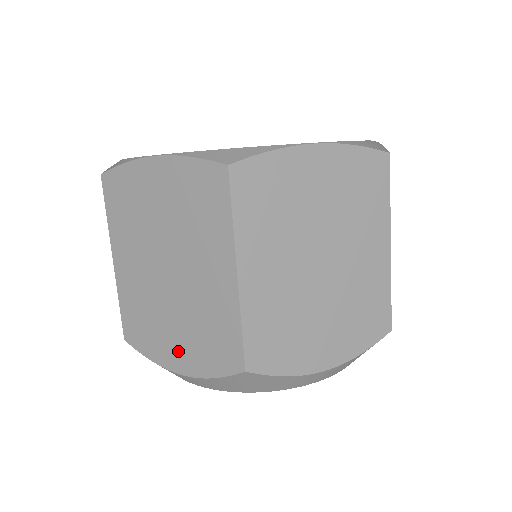
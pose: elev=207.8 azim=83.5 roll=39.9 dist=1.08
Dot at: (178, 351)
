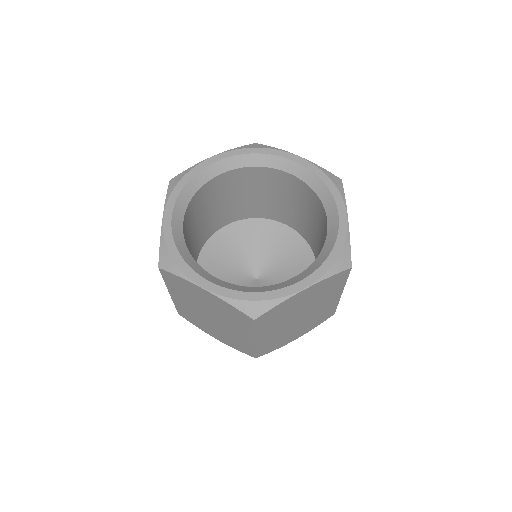
Dot at: (216, 335)
